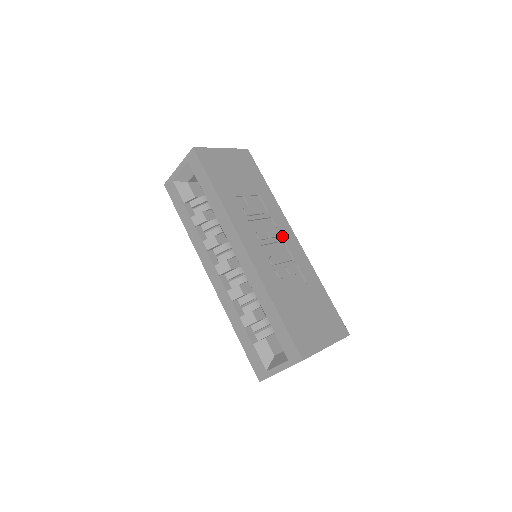
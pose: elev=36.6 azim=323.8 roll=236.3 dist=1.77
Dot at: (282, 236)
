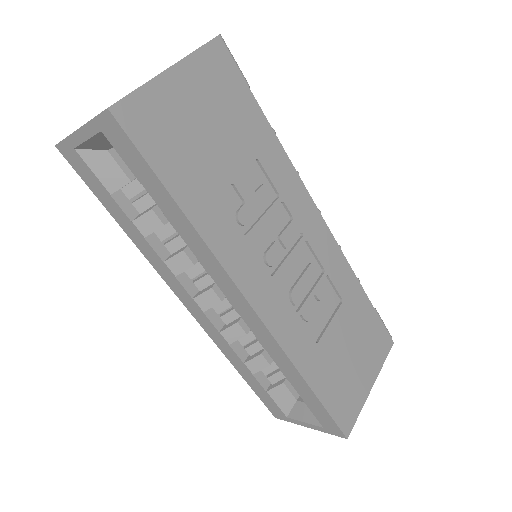
Dot at: (302, 232)
